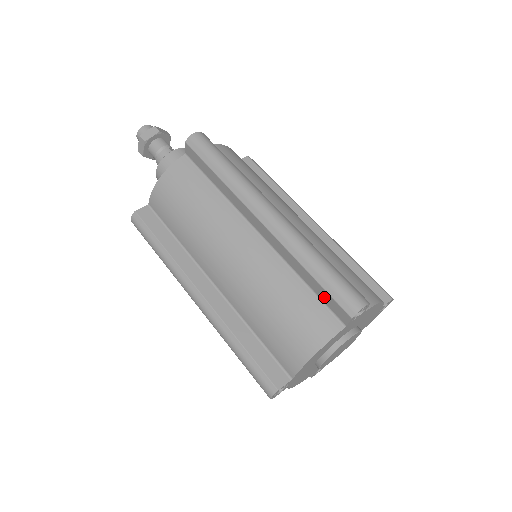
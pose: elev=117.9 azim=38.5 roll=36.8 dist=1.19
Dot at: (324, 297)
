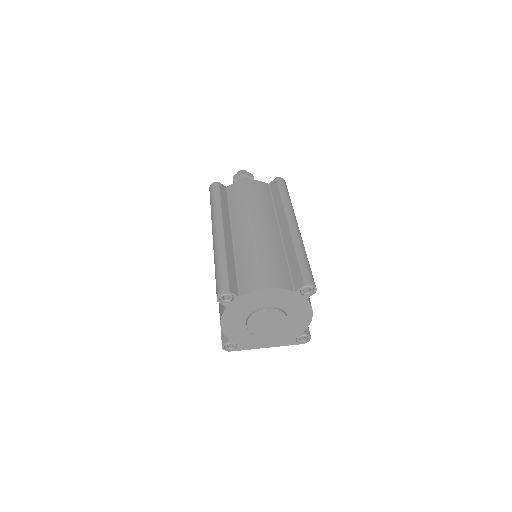
Dot at: (295, 272)
